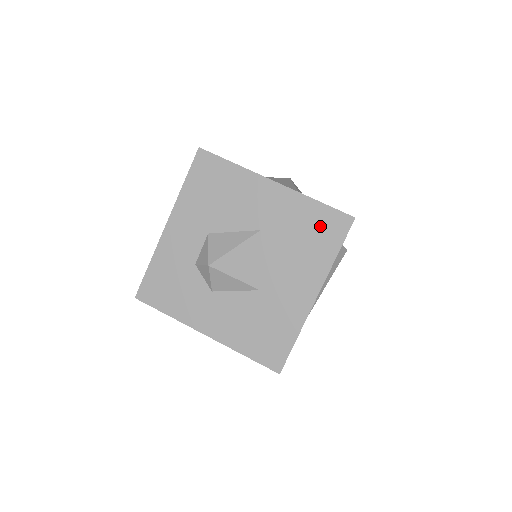
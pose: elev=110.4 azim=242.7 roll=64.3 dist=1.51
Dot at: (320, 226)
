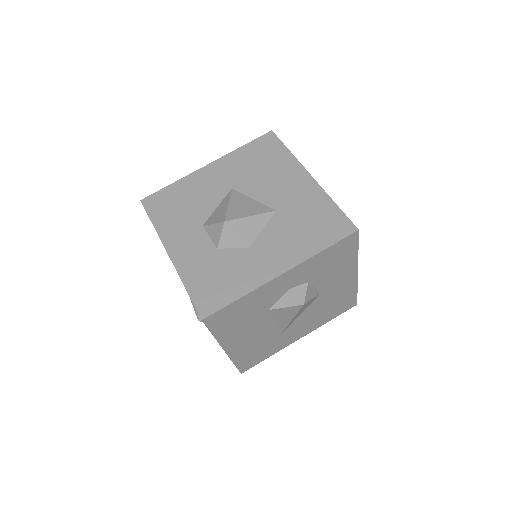
Dot at: (260, 152)
